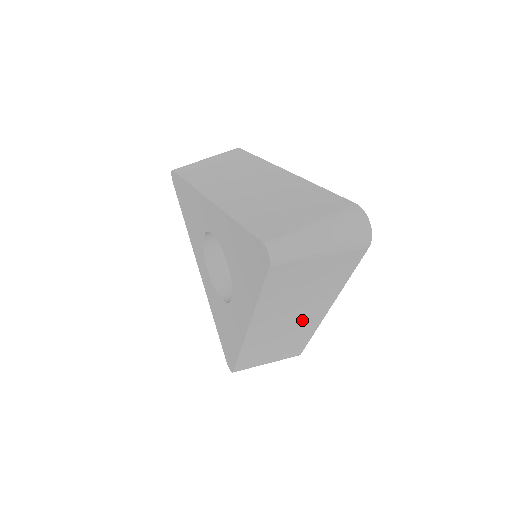
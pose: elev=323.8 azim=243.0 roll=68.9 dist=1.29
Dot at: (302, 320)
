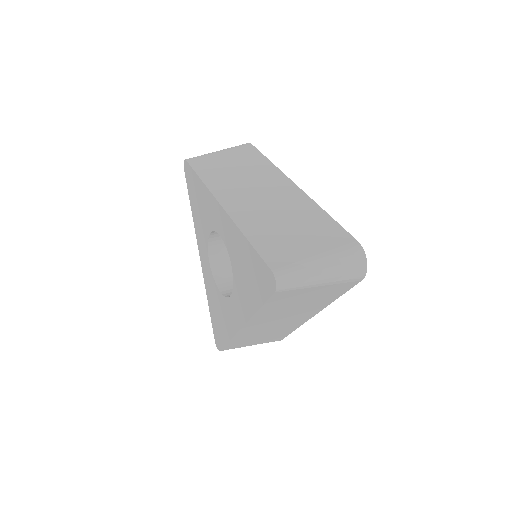
Dot at: (290, 321)
